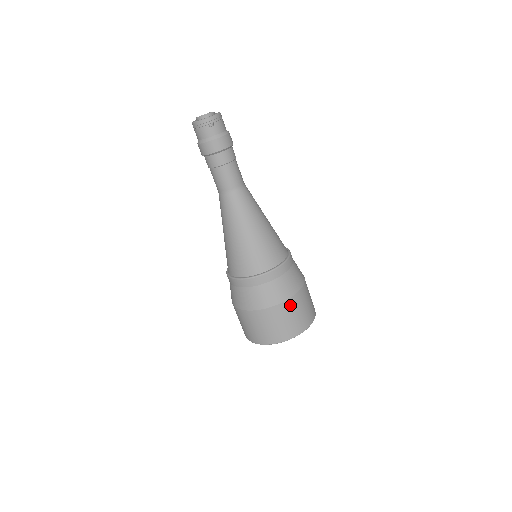
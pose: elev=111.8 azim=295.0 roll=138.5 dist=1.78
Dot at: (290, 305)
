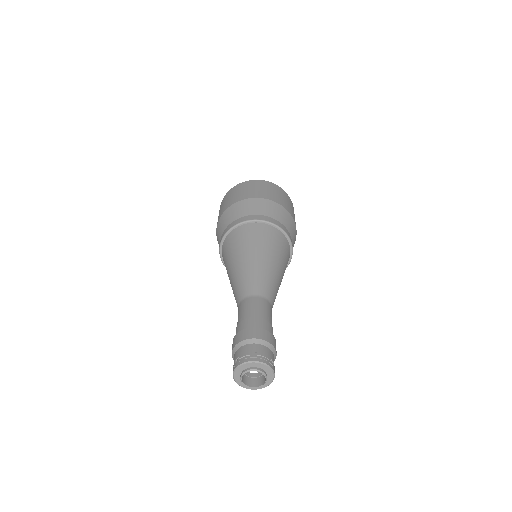
Dot at: occluded
